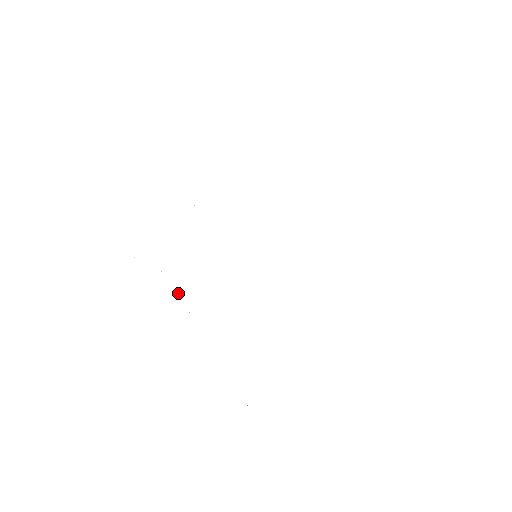
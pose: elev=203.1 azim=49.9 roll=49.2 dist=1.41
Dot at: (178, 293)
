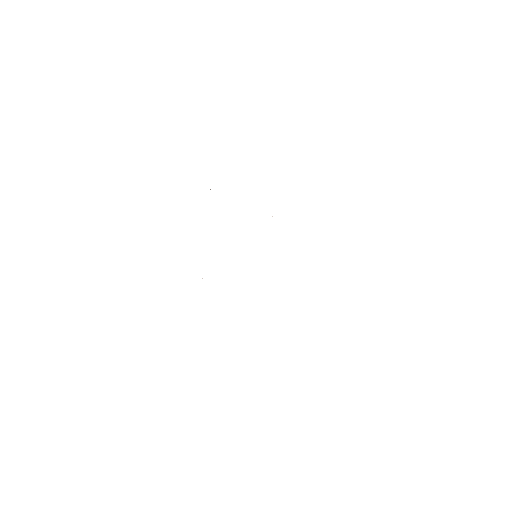
Dot at: occluded
